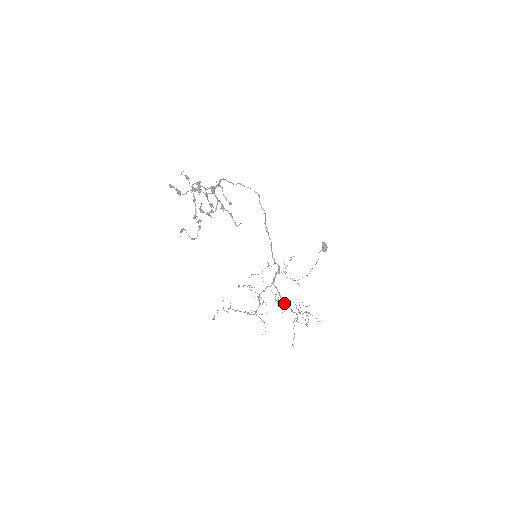
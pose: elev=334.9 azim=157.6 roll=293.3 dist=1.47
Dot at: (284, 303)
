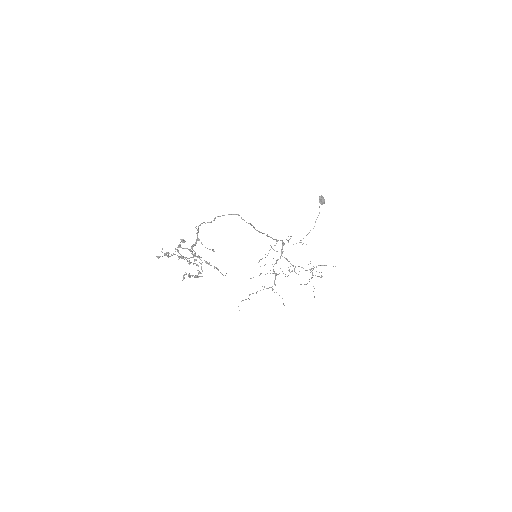
Dot at: occluded
